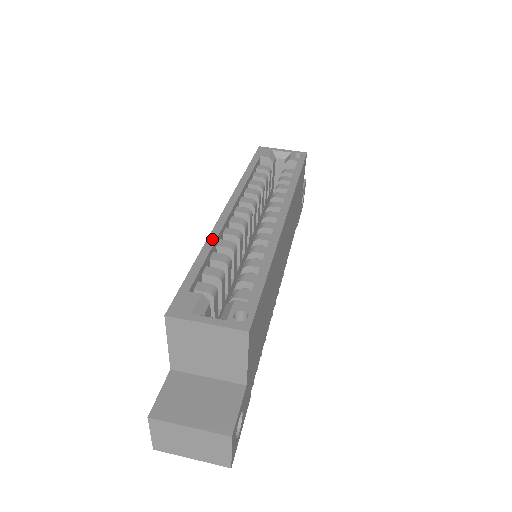
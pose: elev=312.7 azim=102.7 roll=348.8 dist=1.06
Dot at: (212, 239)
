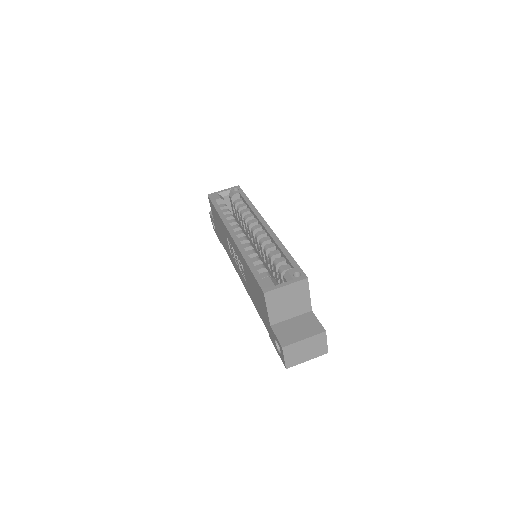
Dot at: (244, 252)
